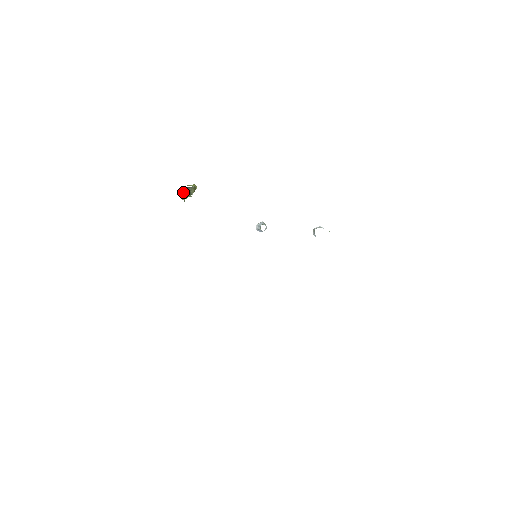
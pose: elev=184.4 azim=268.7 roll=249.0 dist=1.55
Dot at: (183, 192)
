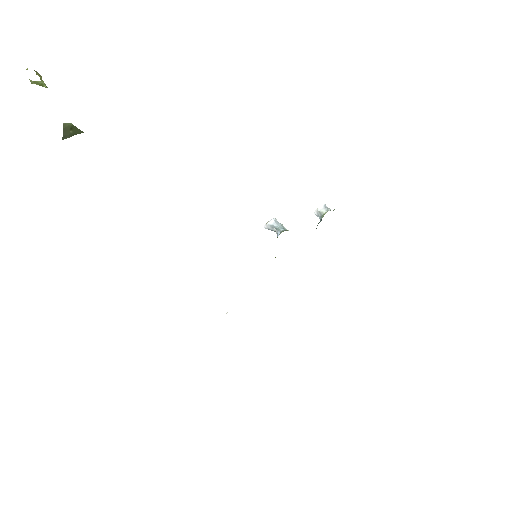
Dot at: (66, 127)
